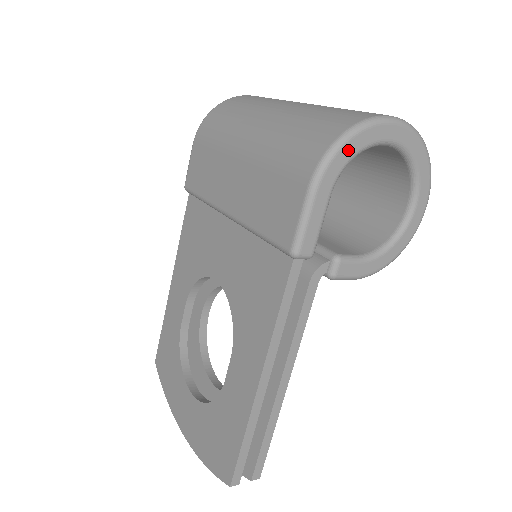
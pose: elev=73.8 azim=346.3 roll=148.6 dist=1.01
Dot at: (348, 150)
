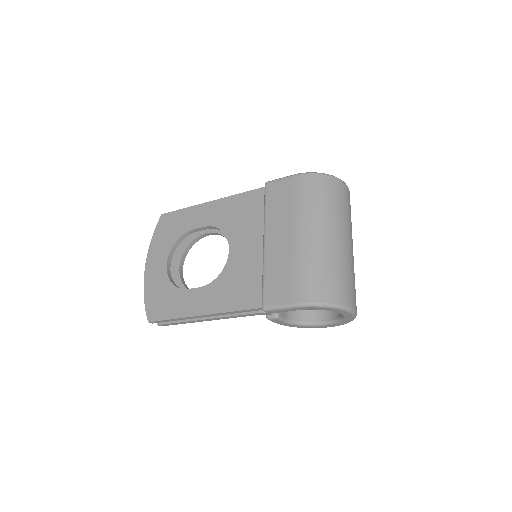
Dot at: (322, 308)
